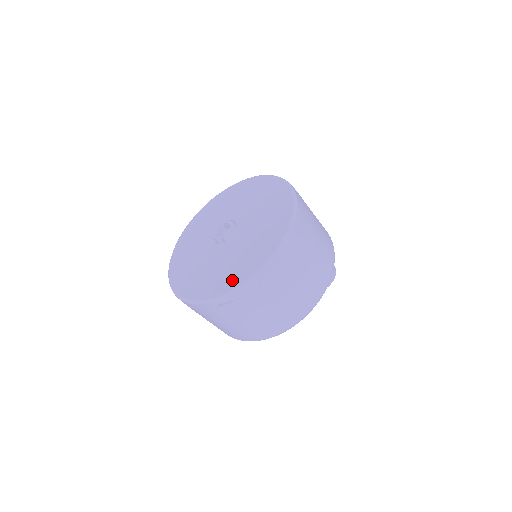
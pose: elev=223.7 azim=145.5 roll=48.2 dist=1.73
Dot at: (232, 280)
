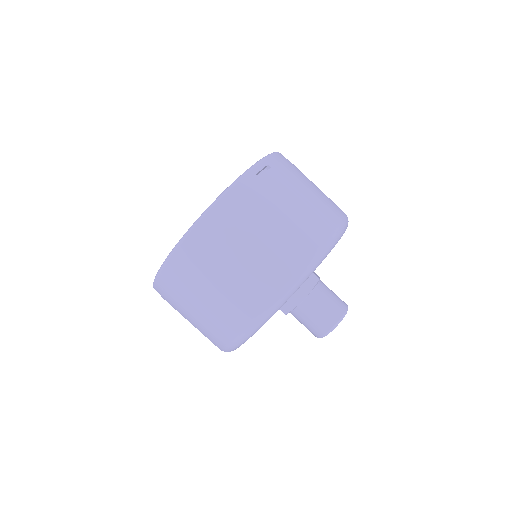
Dot at: occluded
